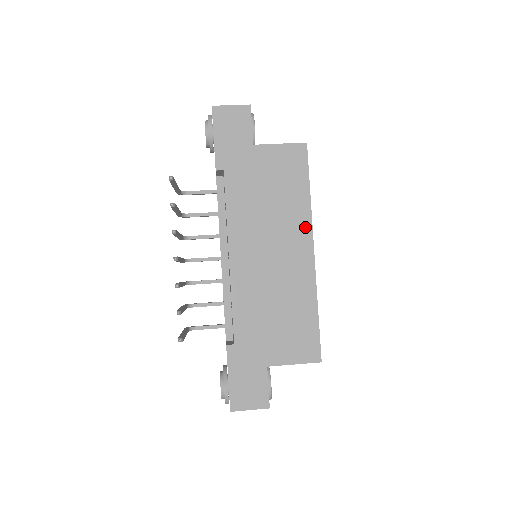
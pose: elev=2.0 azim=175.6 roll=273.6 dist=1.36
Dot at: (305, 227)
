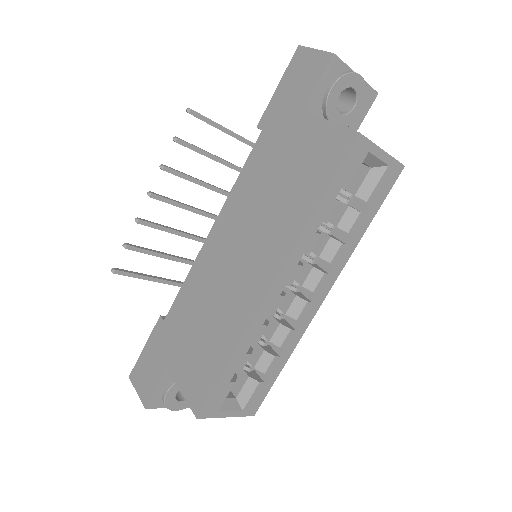
Dot at: (283, 249)
